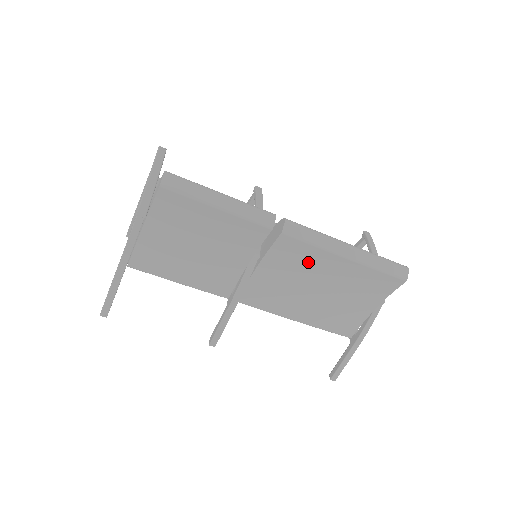
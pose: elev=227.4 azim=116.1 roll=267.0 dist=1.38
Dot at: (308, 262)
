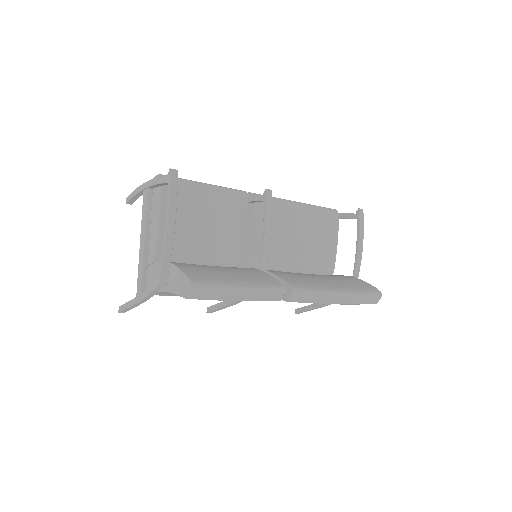
Dot at: occluded
